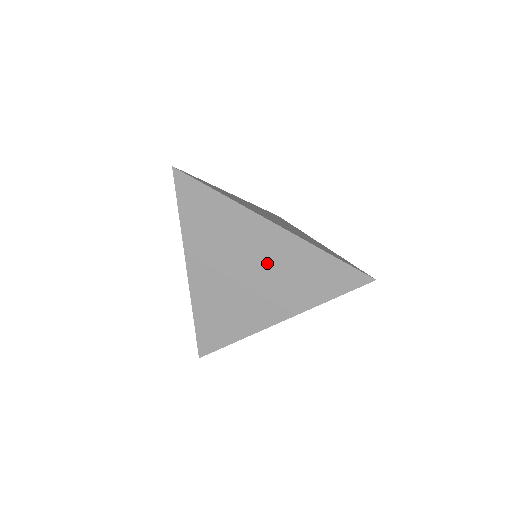
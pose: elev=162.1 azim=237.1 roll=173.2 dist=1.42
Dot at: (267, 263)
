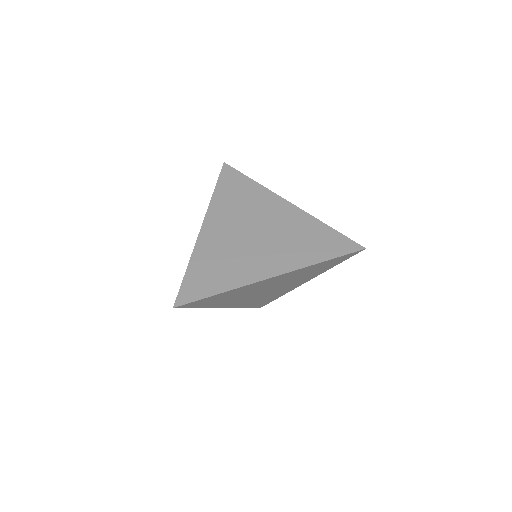
Dot at: (276, 227)
